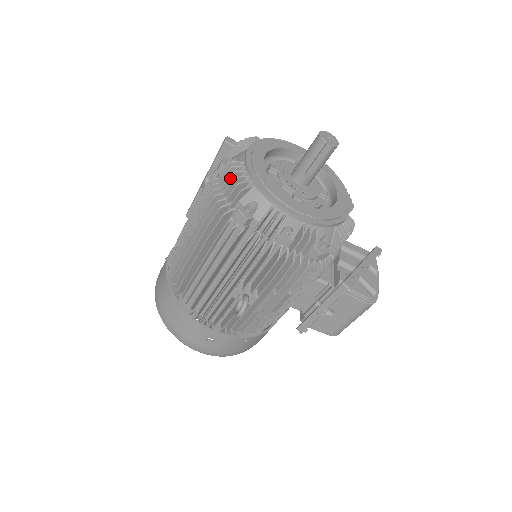
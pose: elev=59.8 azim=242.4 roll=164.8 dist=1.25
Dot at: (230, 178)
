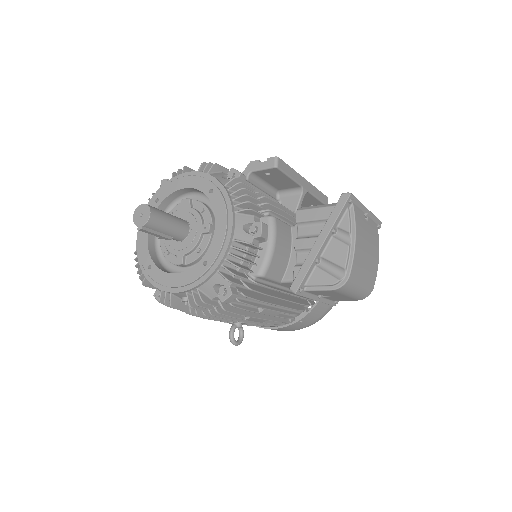
Dot at: occluded
